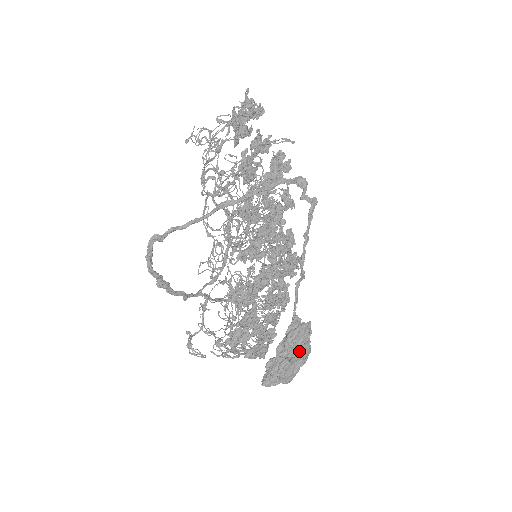
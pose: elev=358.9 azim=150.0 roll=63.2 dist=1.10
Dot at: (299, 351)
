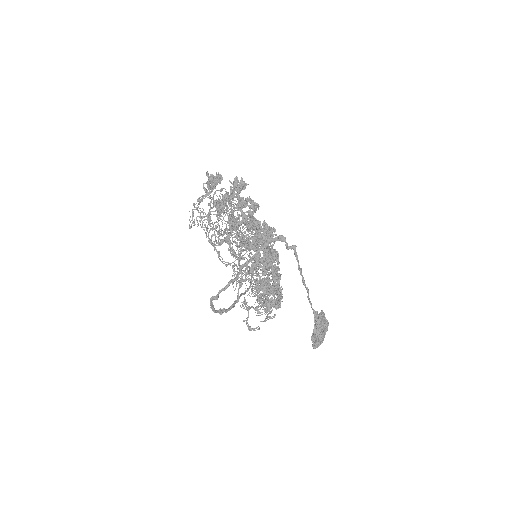
Dot at: (324, 327)
